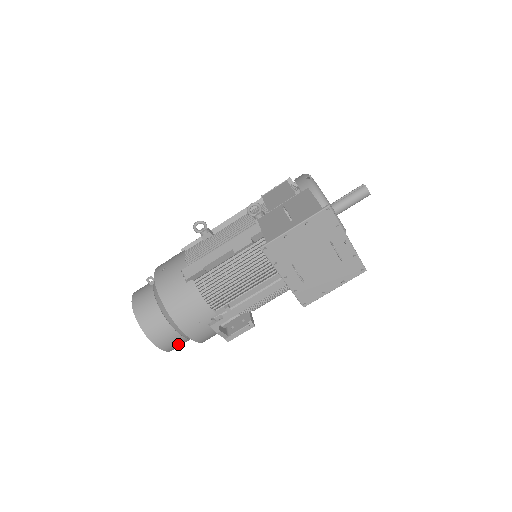
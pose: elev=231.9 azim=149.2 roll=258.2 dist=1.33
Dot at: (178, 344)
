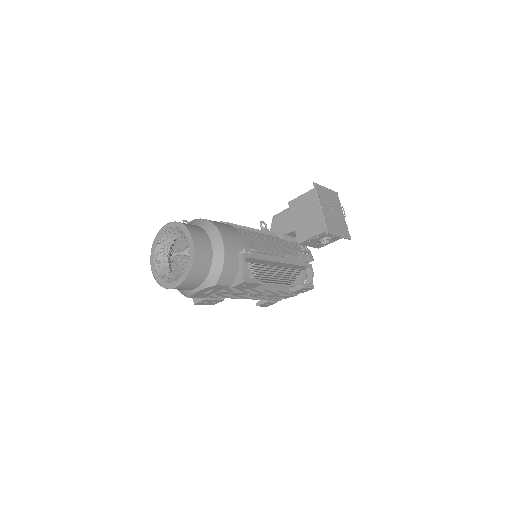
Dot at: (203, 264)
